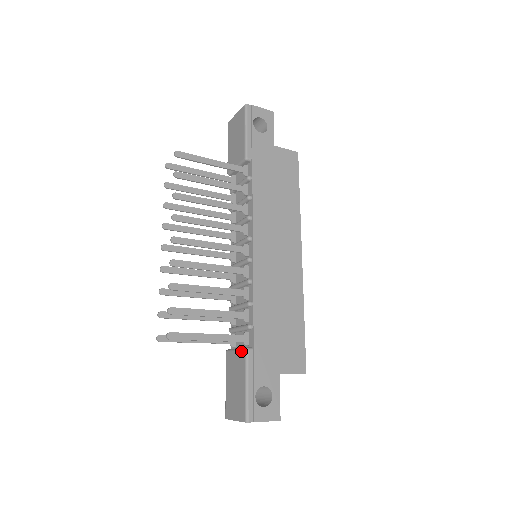
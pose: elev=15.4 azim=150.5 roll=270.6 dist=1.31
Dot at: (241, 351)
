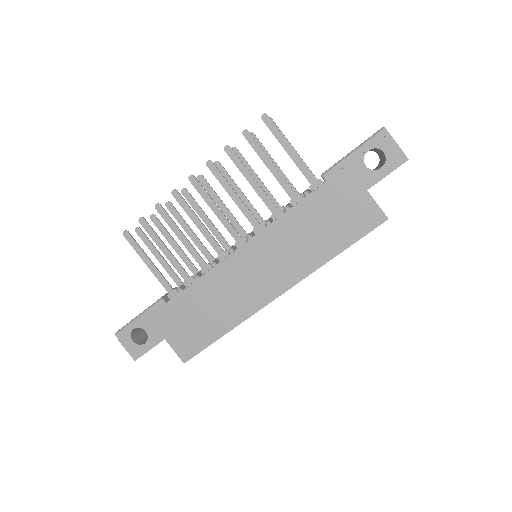
Dot at: (162, 296)
